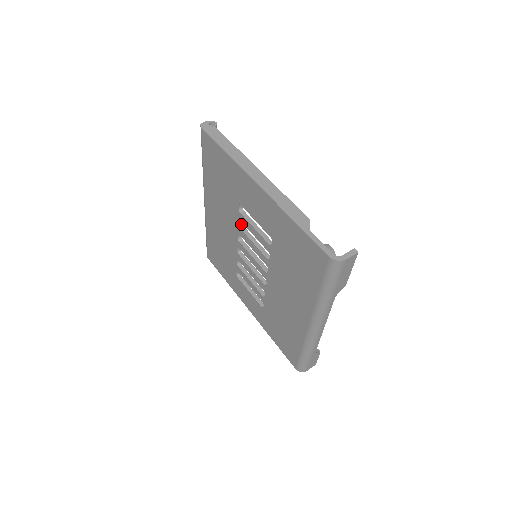
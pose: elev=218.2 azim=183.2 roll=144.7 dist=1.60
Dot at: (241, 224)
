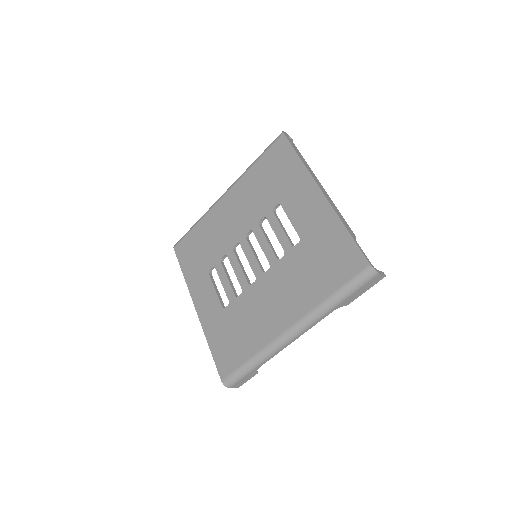
Dot at: (261, 223)
